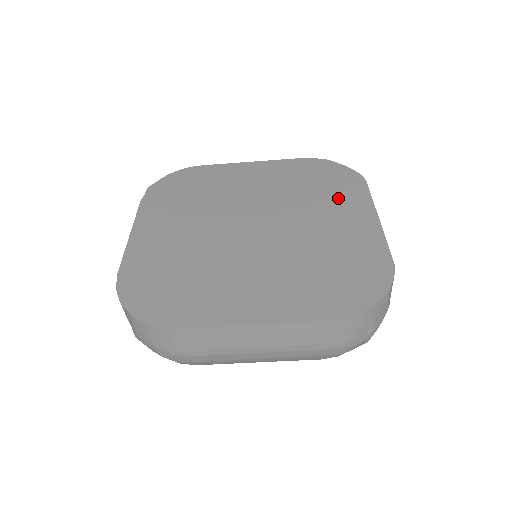
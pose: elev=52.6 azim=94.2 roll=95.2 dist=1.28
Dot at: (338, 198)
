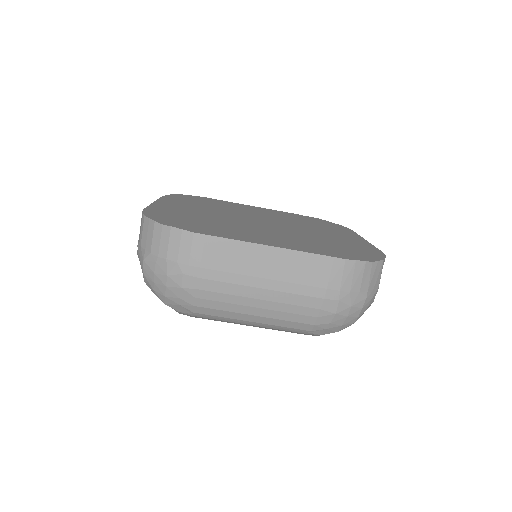
Dot at: occluded
